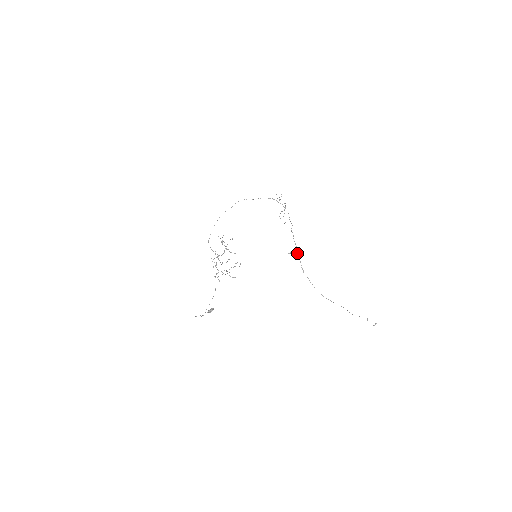
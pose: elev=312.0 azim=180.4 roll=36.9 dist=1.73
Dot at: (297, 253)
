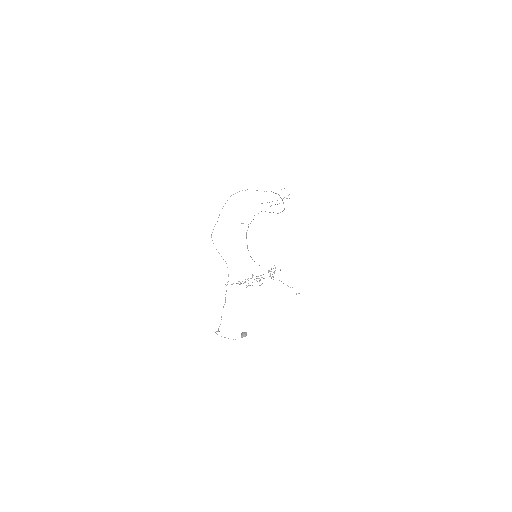
Dot at: occluded
